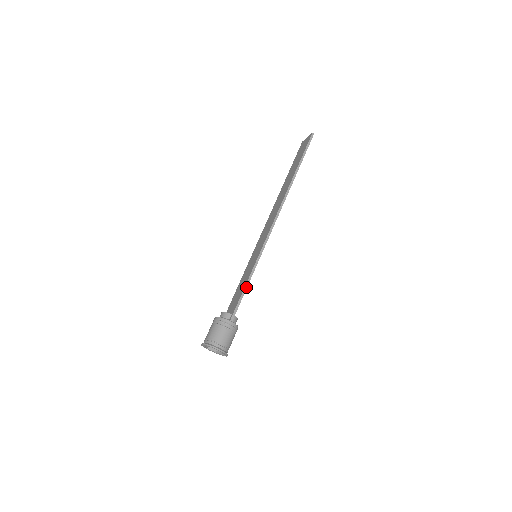
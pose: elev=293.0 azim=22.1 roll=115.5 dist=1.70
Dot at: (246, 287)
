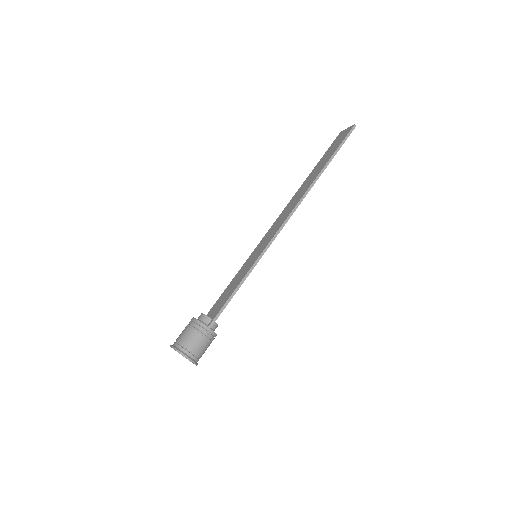
Dot at: (236, 291)
